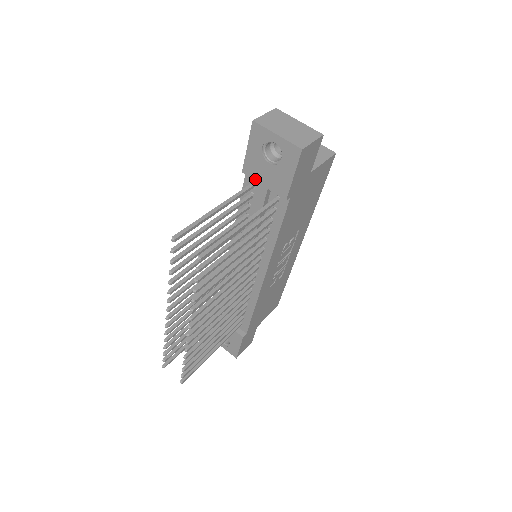
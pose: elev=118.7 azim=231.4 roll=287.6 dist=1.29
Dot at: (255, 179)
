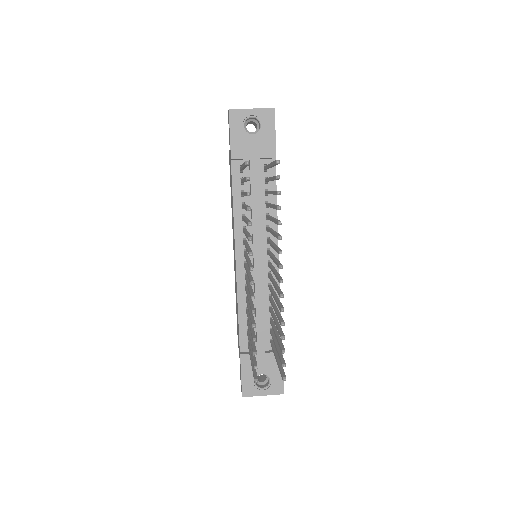
Dot at: (244, 157)
